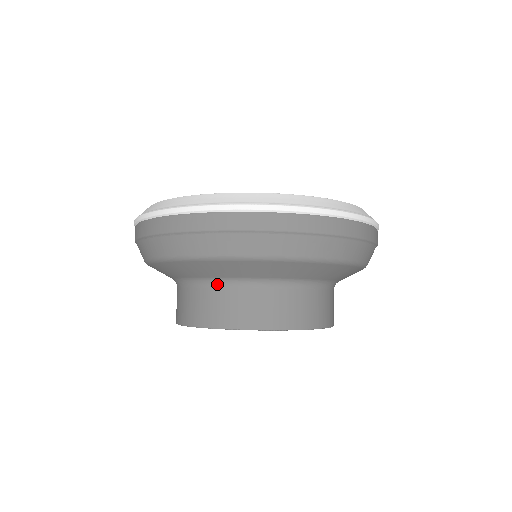
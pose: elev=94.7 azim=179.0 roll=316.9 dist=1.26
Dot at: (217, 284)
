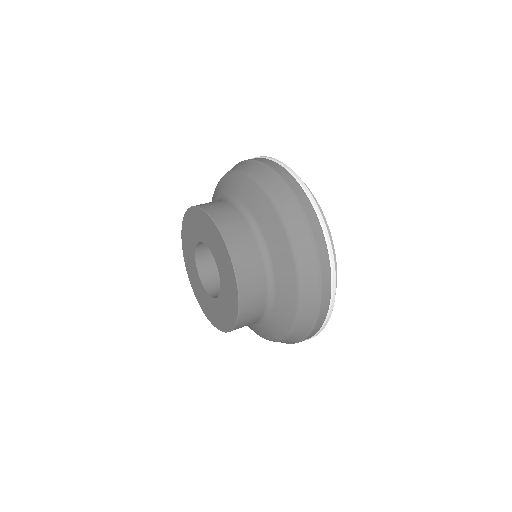
Dot at: occluded
